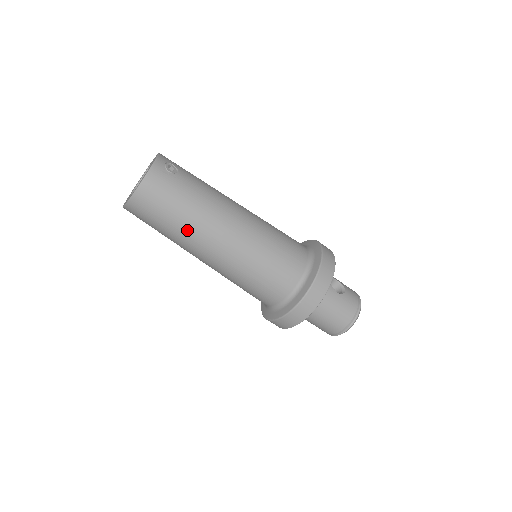
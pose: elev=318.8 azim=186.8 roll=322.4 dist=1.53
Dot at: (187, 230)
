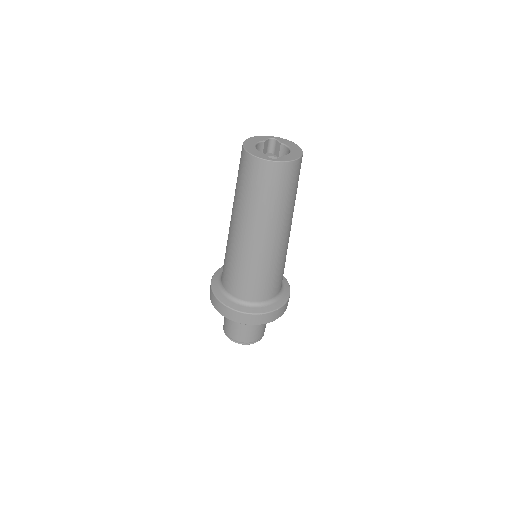
Dot at: (271, 214)
